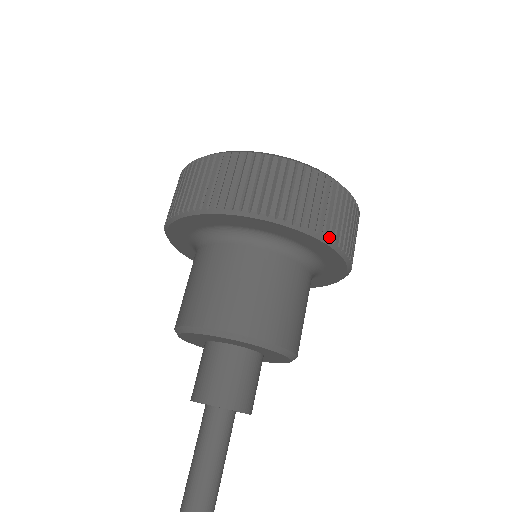
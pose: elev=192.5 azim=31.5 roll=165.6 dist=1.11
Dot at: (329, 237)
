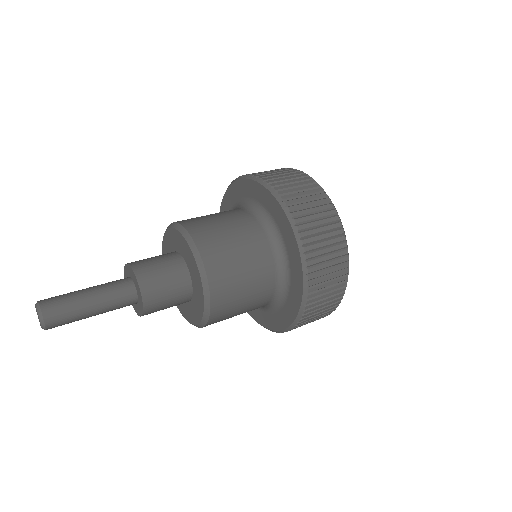
Dot at: (285, 201)
